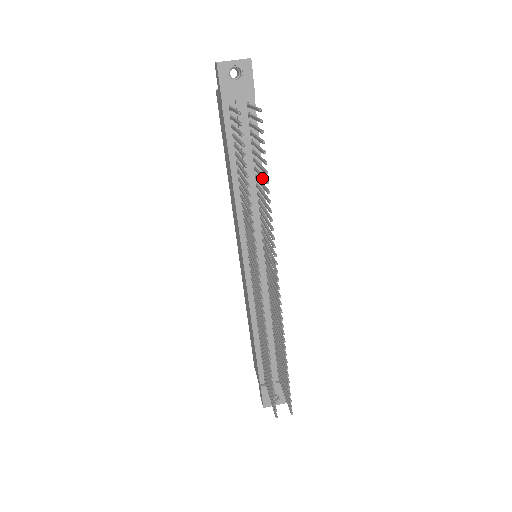
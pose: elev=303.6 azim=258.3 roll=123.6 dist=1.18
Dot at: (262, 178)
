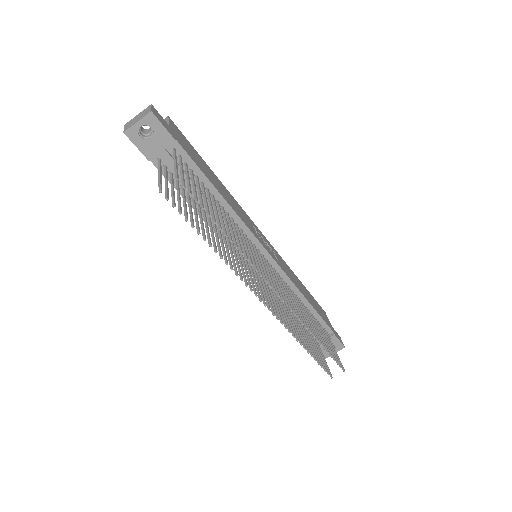
Dot at: (216, 218)
